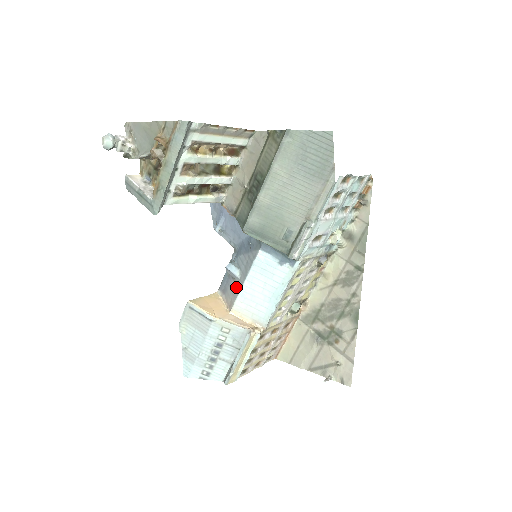
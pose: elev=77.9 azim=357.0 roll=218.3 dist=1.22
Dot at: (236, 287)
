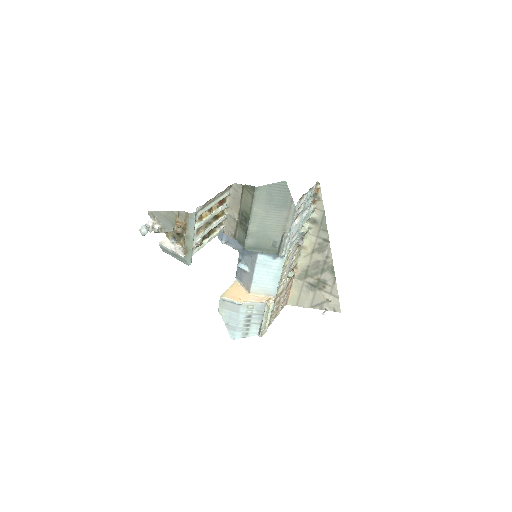
Dot at: (248, 278)
